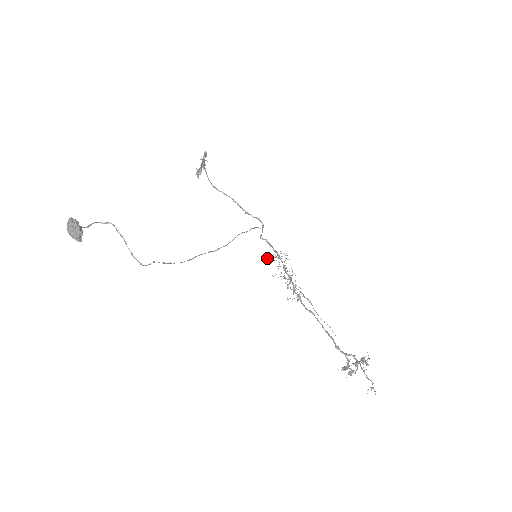
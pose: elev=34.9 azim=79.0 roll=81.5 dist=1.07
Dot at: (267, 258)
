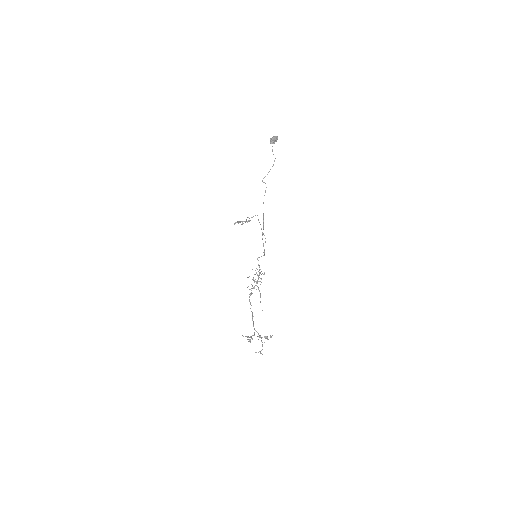
Dot at: occluded
